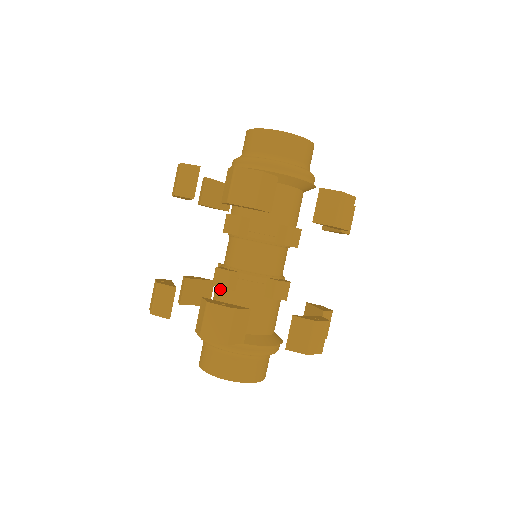
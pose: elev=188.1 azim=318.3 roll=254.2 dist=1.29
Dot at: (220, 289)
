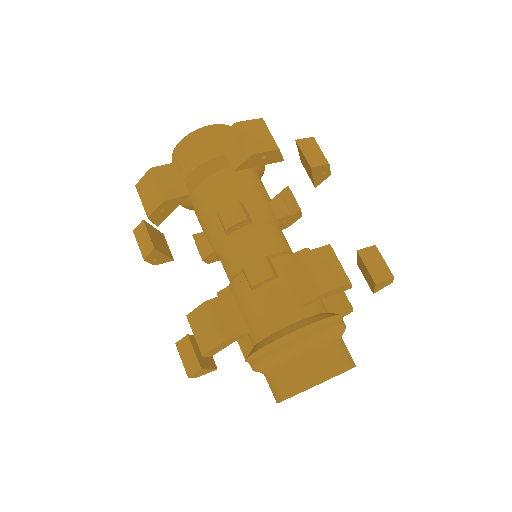
Dot at: (258, 291)
